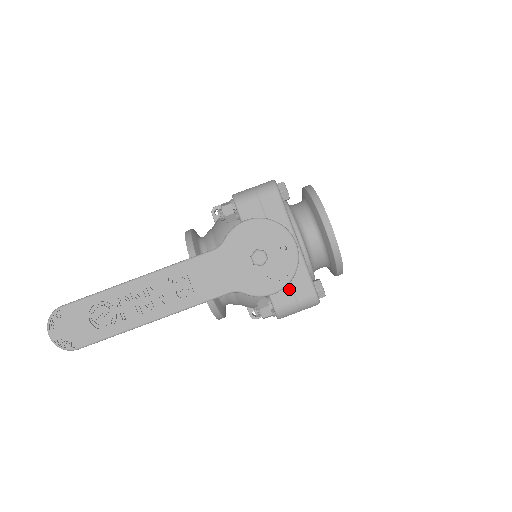
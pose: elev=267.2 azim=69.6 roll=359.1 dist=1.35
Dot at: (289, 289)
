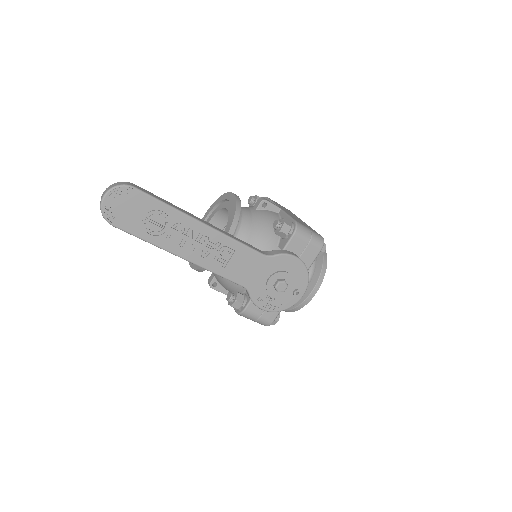
Dot at: occluded
